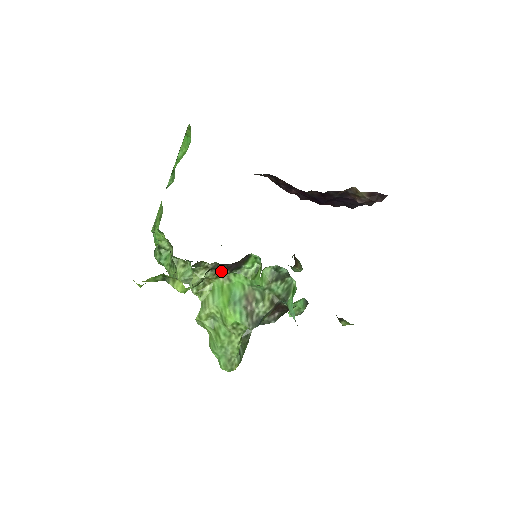
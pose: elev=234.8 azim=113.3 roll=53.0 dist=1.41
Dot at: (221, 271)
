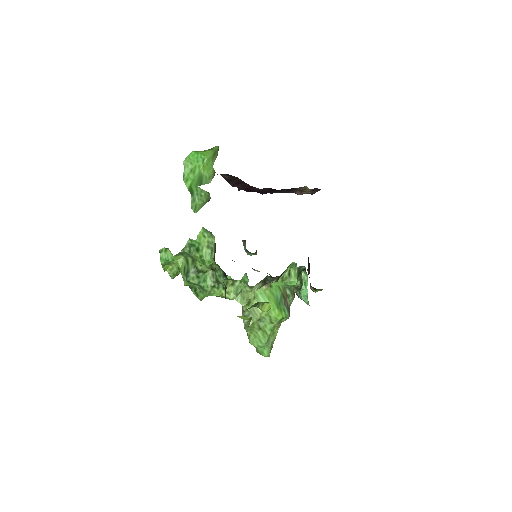
Dot at: (270, 282)
